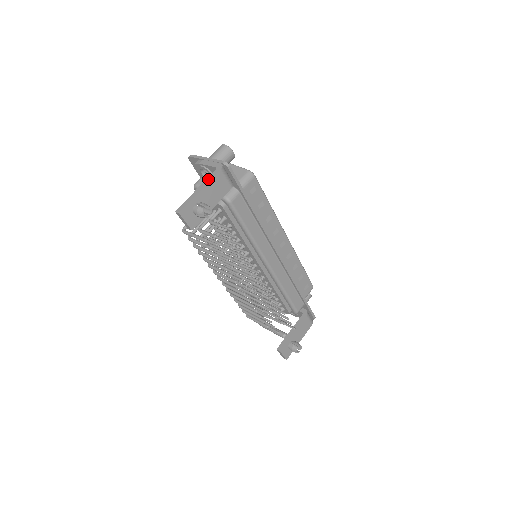
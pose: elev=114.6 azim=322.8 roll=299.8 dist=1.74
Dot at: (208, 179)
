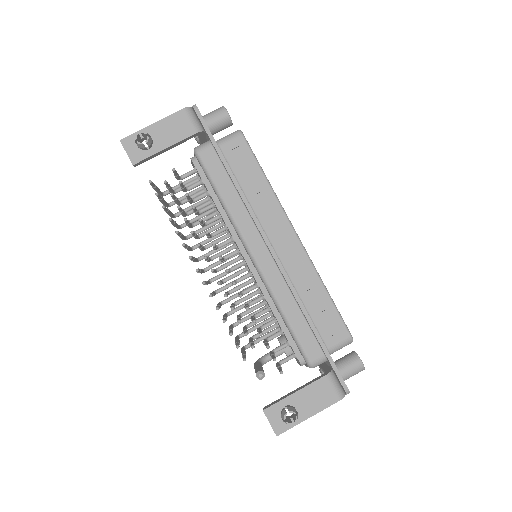
Dot at: (168, 117)
